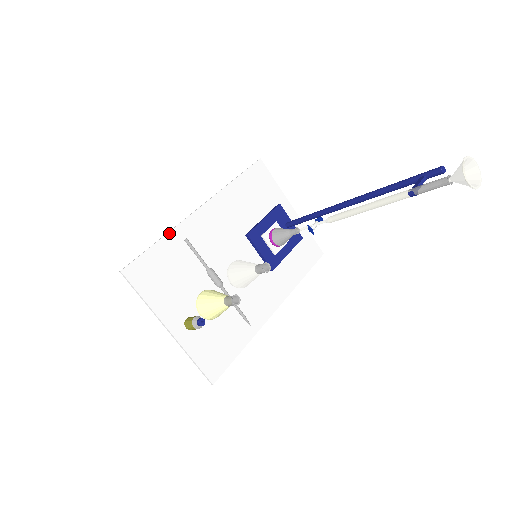
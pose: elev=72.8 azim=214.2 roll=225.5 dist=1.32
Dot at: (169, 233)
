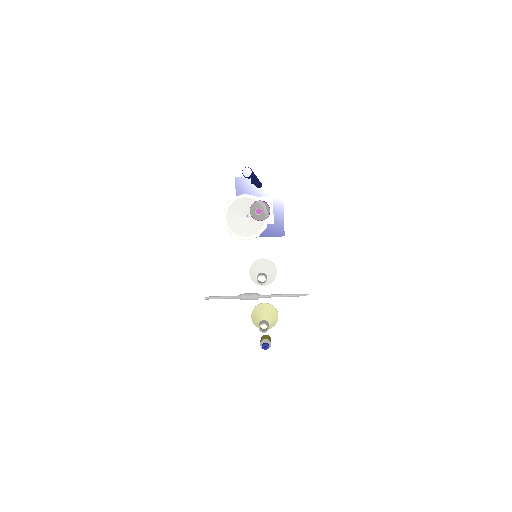
Dot at: (193, 305)
